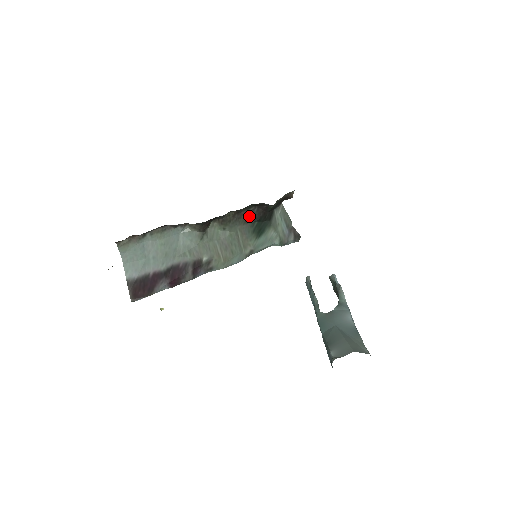
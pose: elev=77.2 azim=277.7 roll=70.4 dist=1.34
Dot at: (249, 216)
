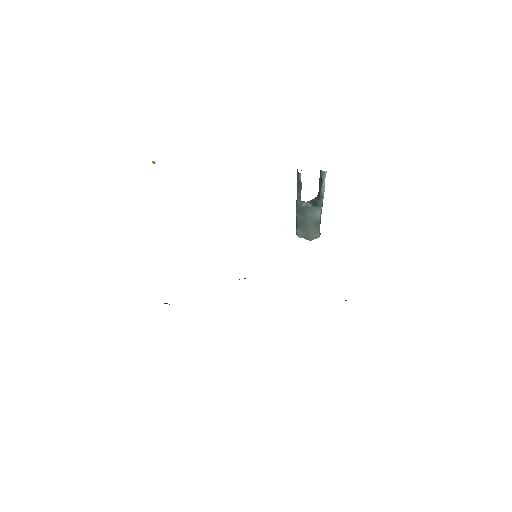
Dot at: occluded
